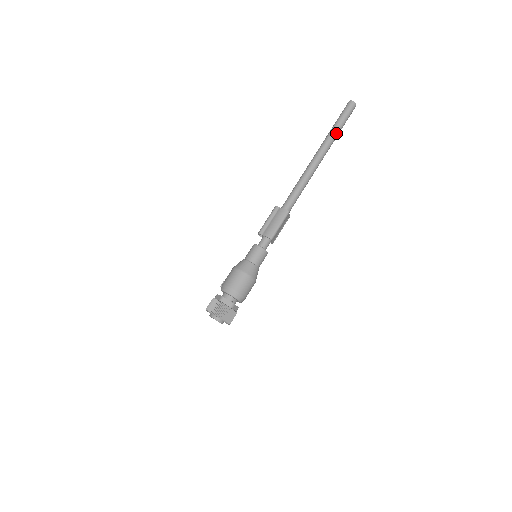
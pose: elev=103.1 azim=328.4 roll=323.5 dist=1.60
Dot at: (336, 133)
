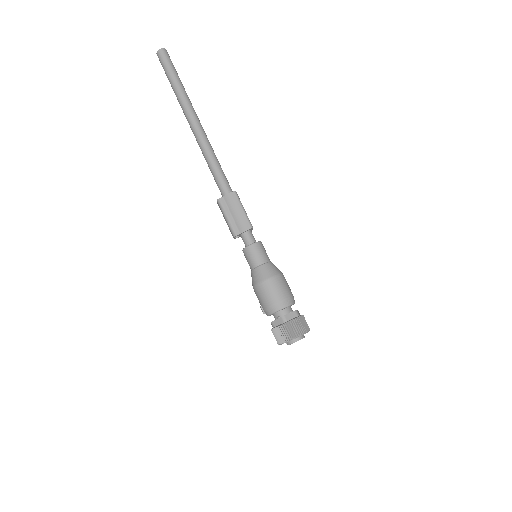
Dot at: (183, 89)
